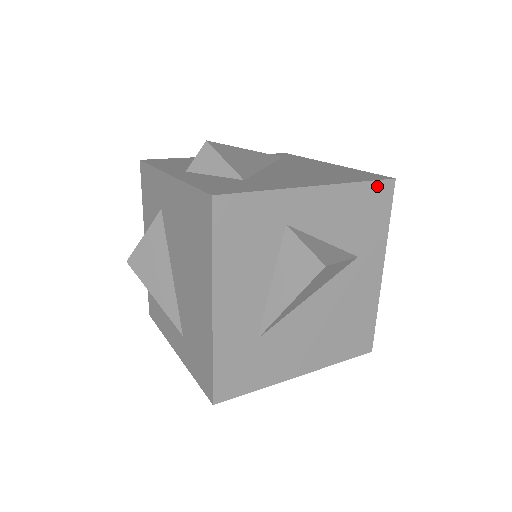
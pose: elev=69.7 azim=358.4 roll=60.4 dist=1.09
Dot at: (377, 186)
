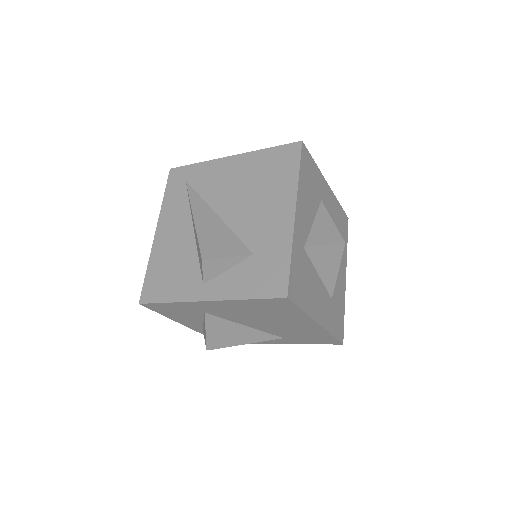
Dot at: (302, 160)
